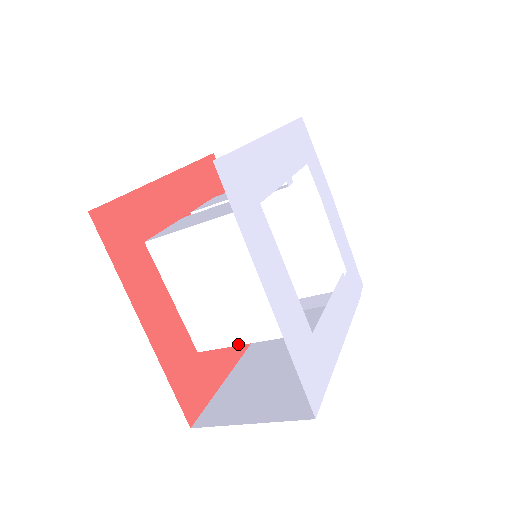
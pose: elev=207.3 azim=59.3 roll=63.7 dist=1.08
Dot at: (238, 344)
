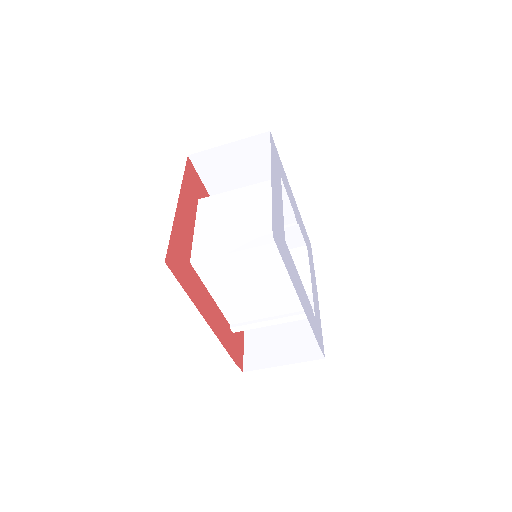
Dot at: (226, 253)
